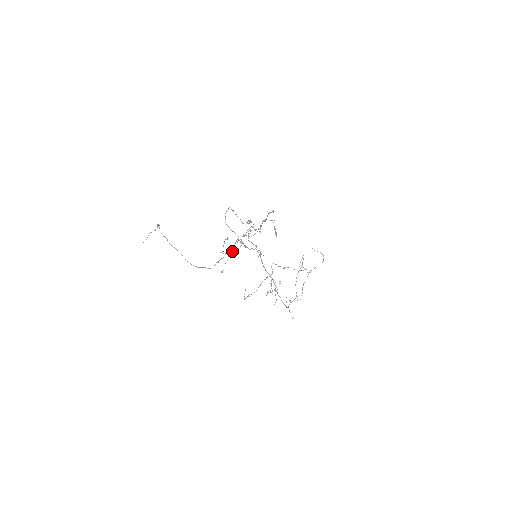
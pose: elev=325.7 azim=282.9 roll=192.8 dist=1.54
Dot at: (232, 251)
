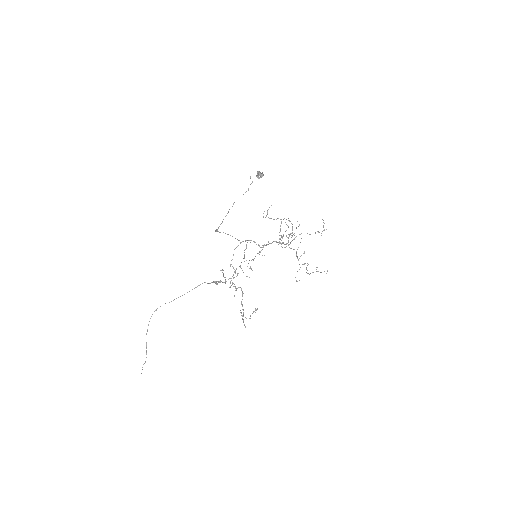
Dot at: (225, 279)
